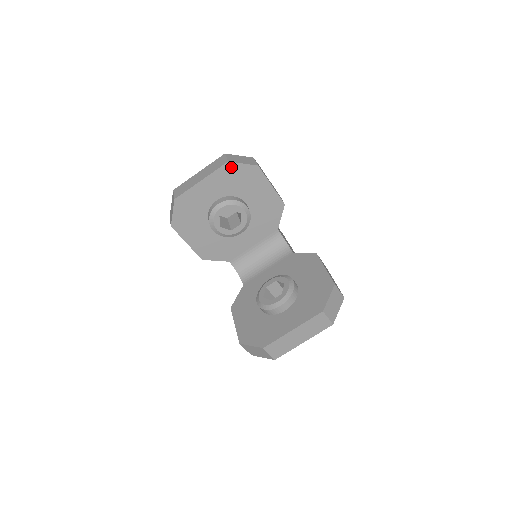
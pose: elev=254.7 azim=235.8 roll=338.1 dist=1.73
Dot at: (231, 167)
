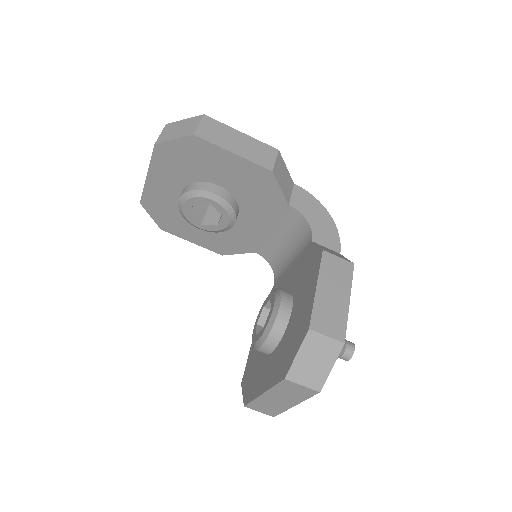
Dot at: (164, 149)
